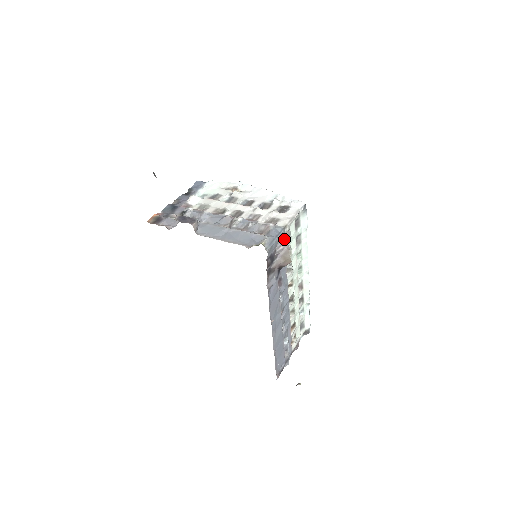
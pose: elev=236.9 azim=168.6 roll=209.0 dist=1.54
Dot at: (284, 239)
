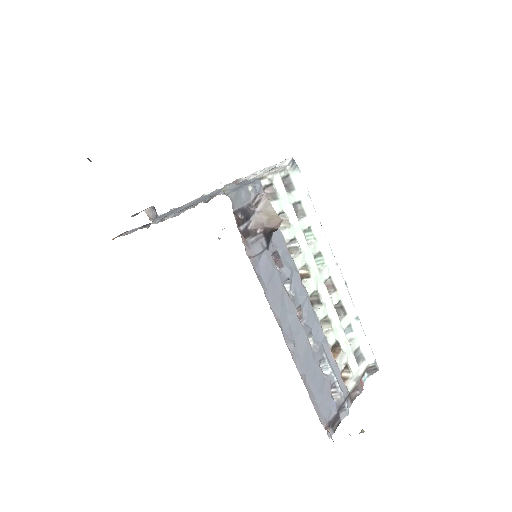
Dot at: occluded
